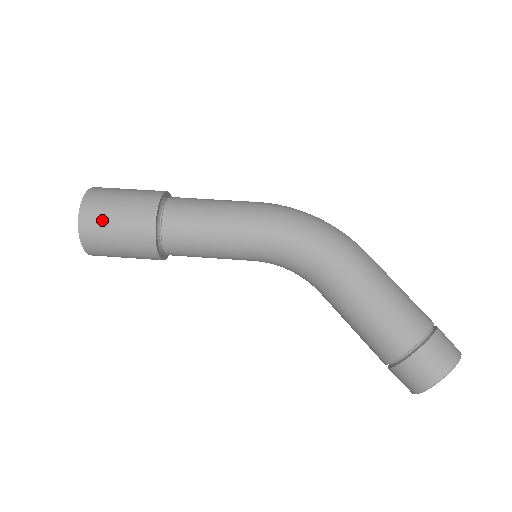
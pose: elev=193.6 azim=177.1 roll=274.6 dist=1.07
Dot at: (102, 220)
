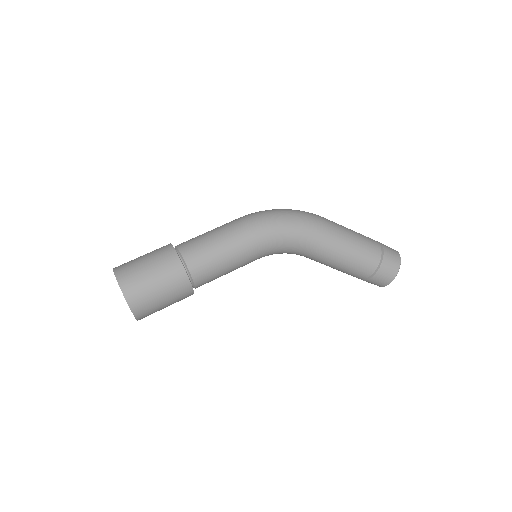
Dot at: (148, 297)
